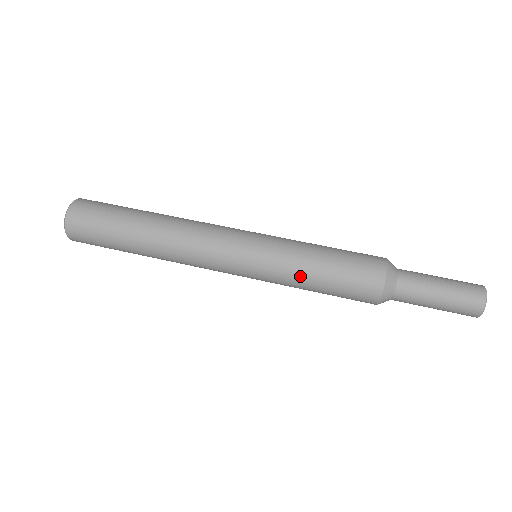
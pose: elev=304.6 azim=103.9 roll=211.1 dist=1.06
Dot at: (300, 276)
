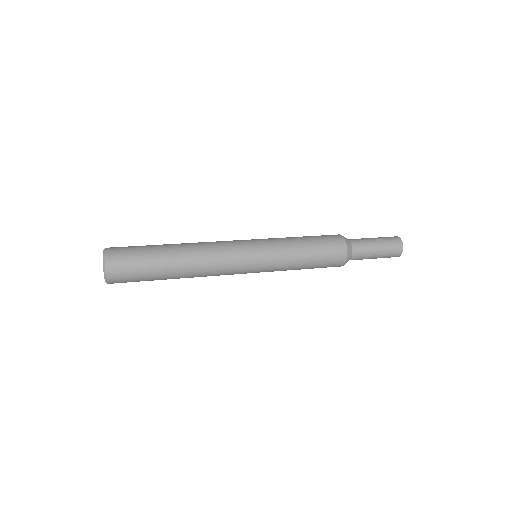
Dot at: (290, 238)
